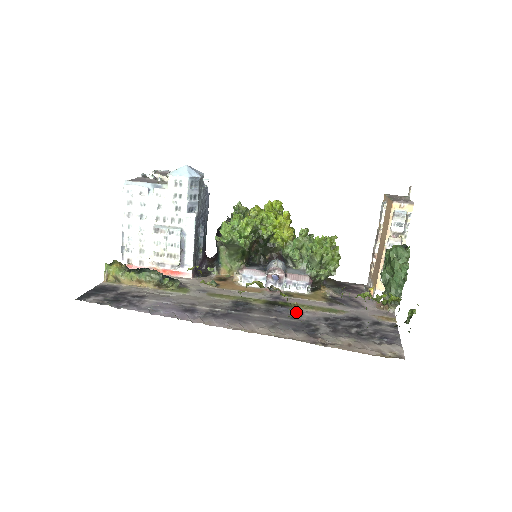
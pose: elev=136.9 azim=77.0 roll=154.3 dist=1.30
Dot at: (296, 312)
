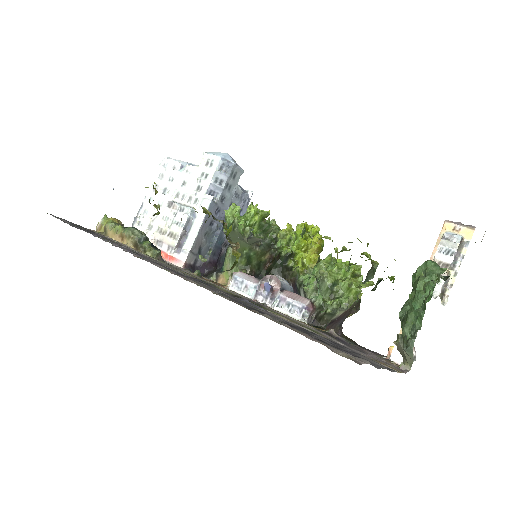
Dot at: (260, 308)
